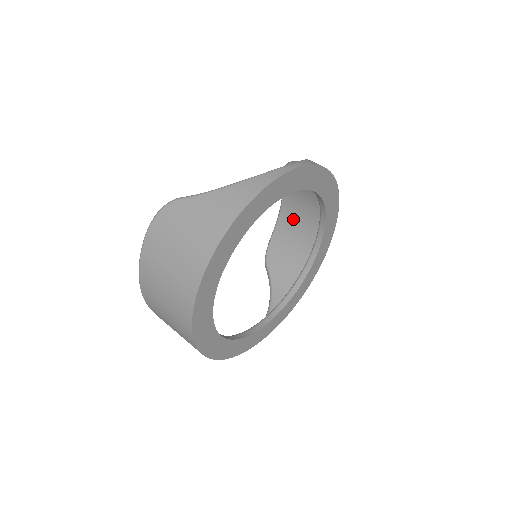
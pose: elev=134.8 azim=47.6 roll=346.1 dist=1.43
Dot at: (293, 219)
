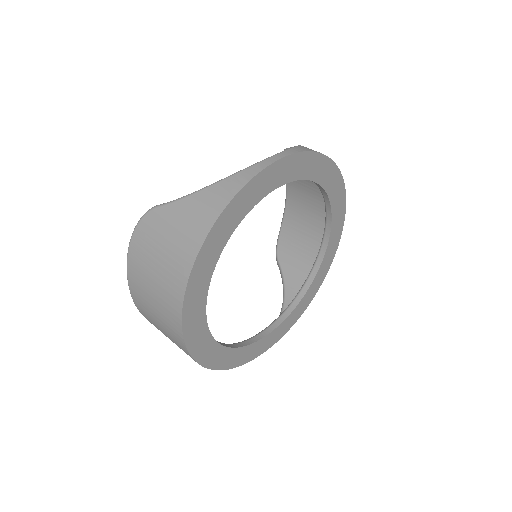
Dot at: (300, 209)
